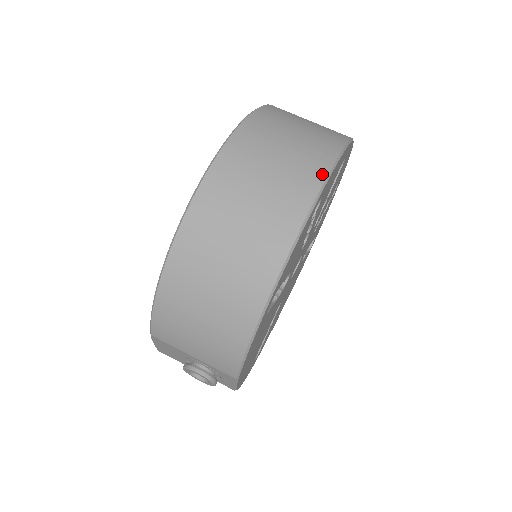
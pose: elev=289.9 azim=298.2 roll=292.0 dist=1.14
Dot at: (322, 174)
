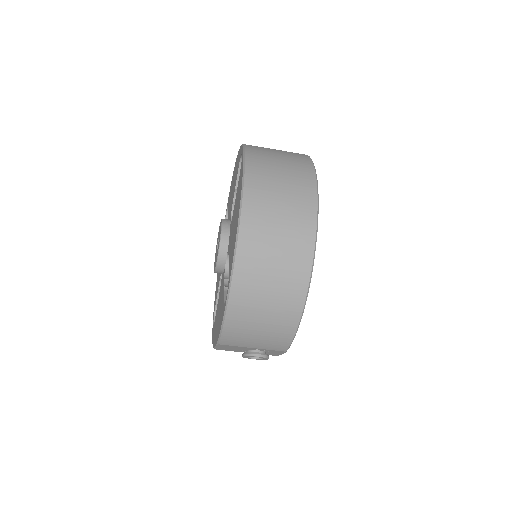
Dot at: (314, 205)
